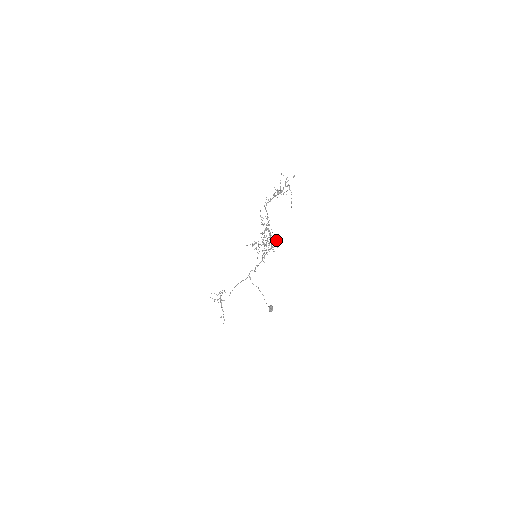
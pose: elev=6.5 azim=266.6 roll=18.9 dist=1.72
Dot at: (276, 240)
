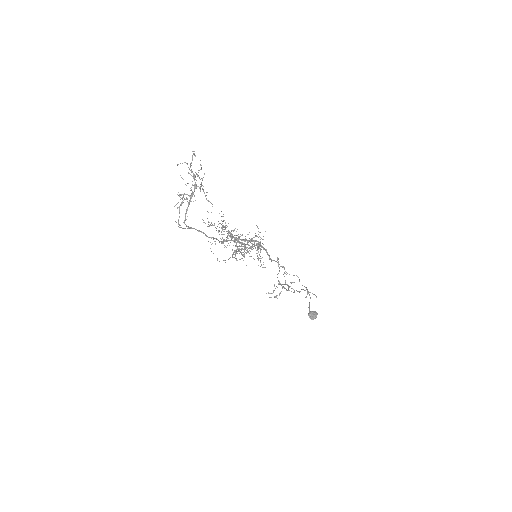
Dot at: (244, 246)
